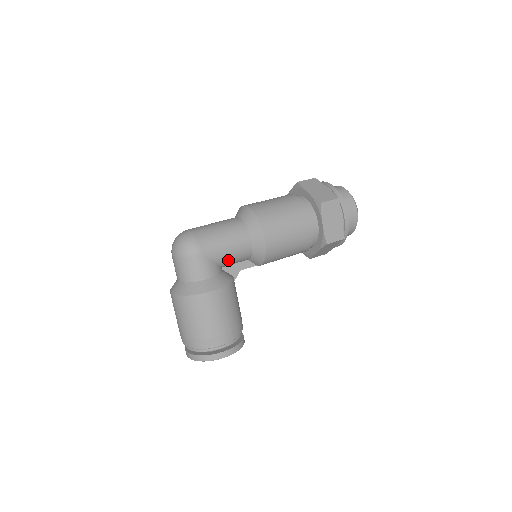
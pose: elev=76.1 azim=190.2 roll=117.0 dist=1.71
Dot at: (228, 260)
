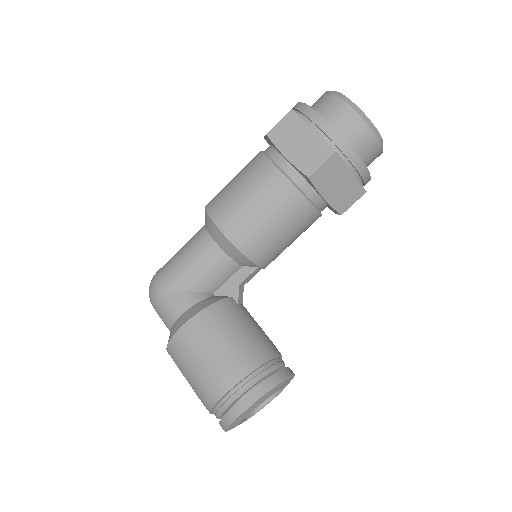
Dot at: (202, 280)
